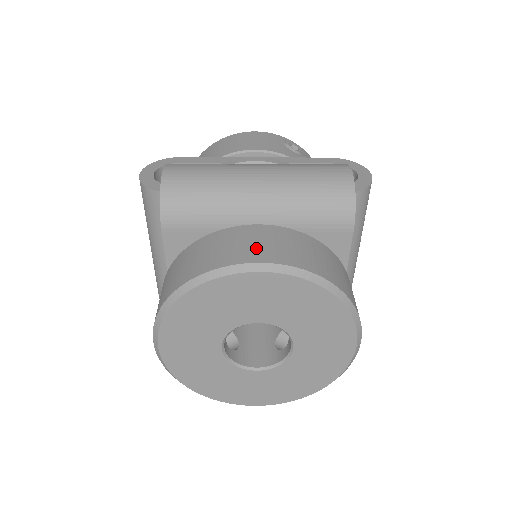
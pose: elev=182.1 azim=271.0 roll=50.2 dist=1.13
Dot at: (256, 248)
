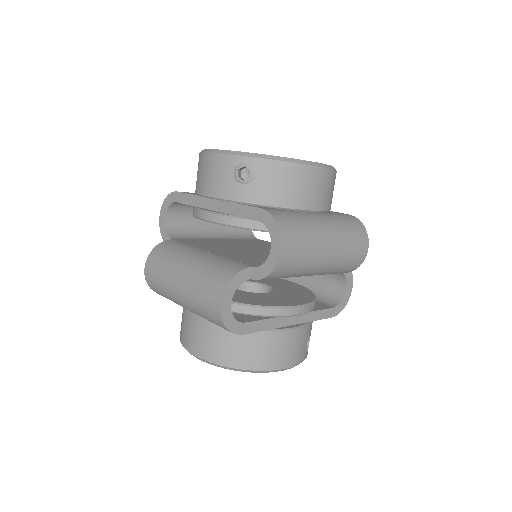
Dot at: (192, 340)
